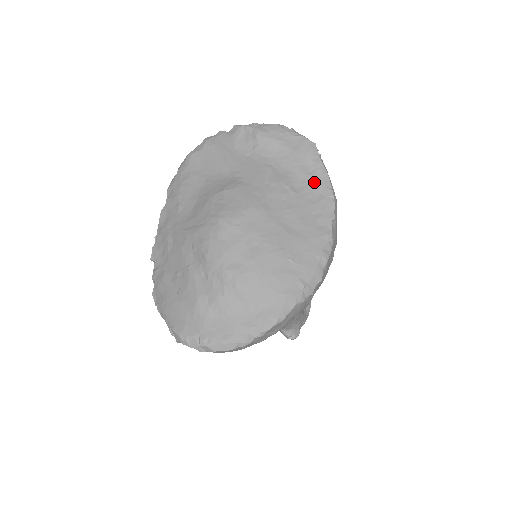
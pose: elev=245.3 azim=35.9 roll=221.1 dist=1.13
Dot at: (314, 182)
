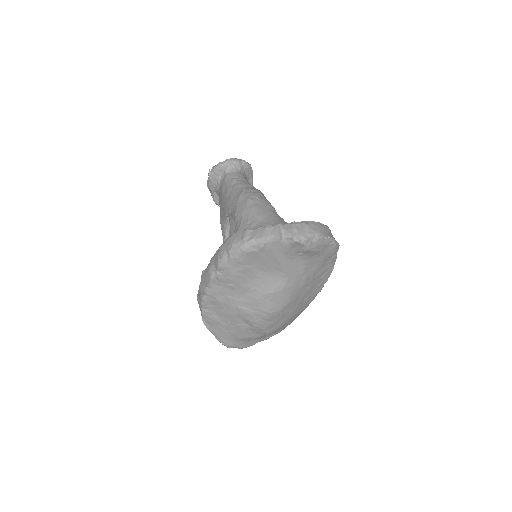
Dot at: (326, 267)
